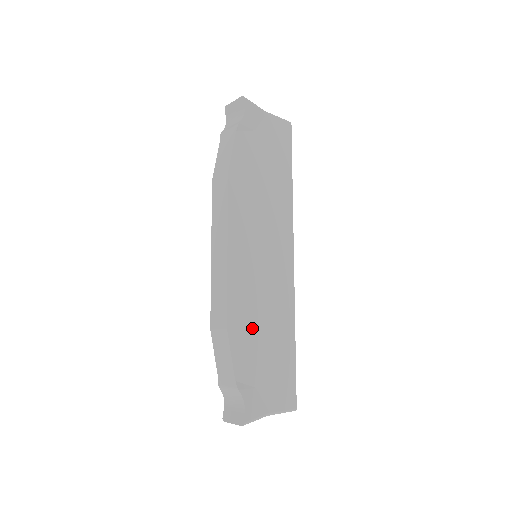
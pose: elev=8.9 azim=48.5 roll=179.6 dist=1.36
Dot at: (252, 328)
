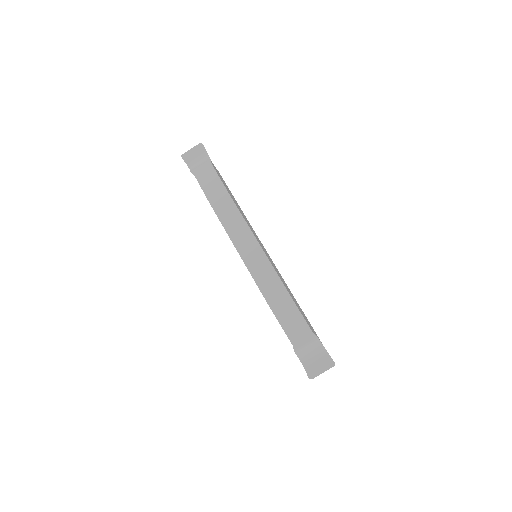
Dot at: occluded
